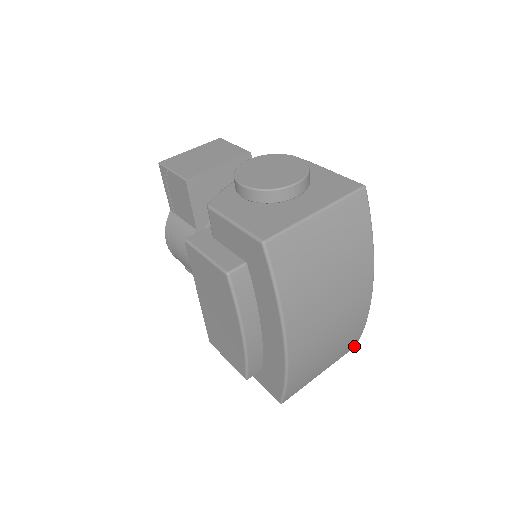
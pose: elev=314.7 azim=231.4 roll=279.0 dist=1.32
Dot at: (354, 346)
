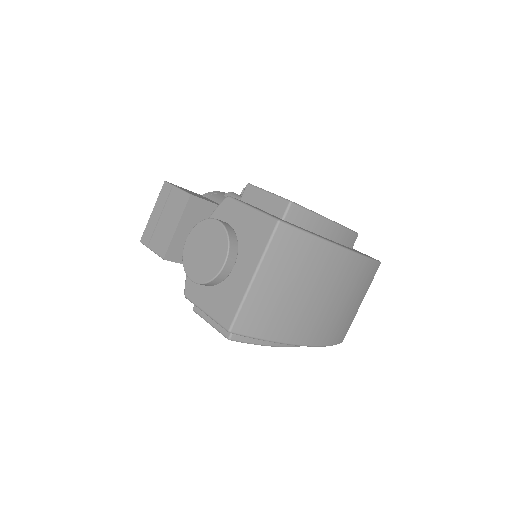
Dot at: occluded
